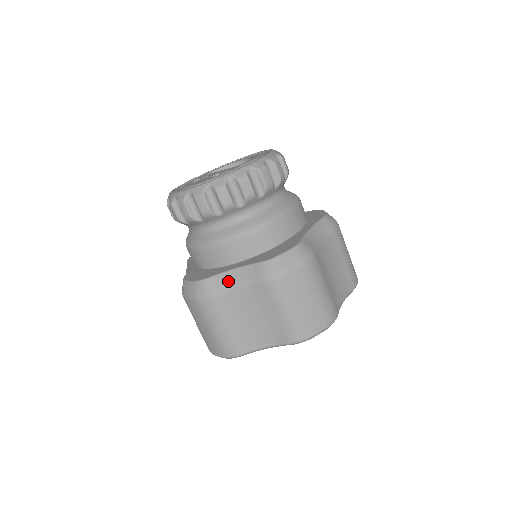
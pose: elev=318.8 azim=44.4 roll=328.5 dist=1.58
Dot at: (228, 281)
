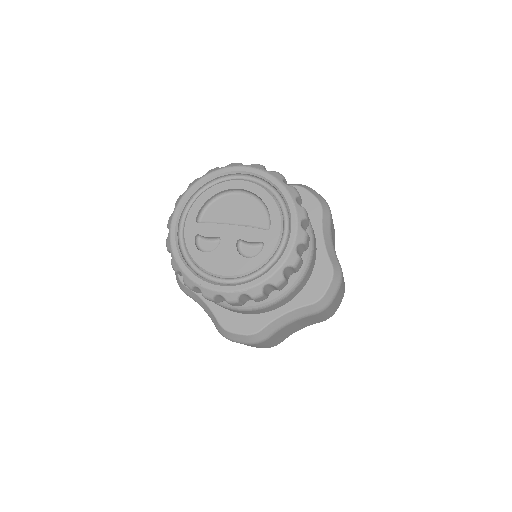
Dot at: (281, 324)
